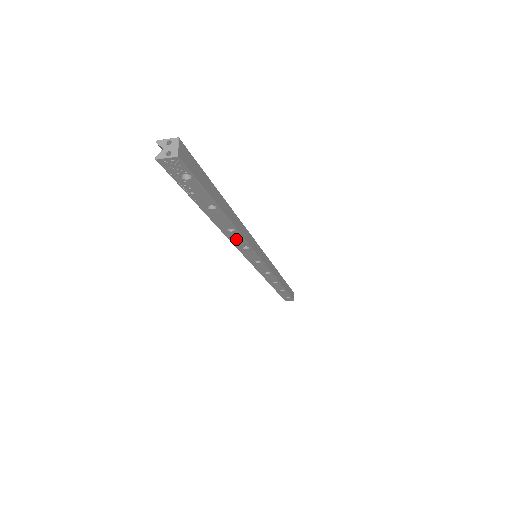
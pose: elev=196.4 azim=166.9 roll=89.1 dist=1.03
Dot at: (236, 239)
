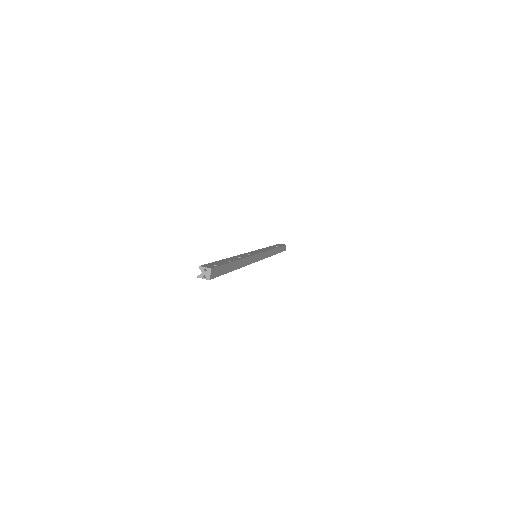
Dot at: occluded
